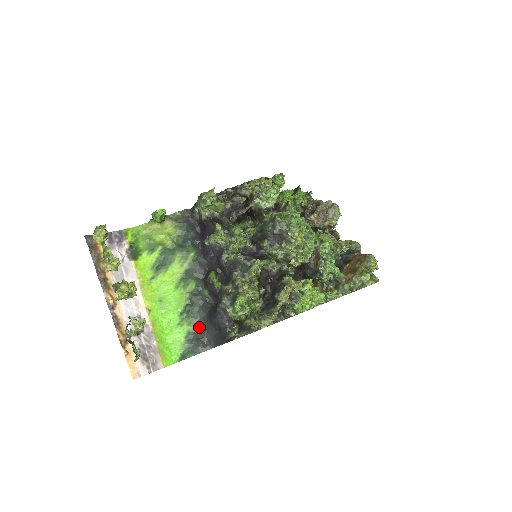
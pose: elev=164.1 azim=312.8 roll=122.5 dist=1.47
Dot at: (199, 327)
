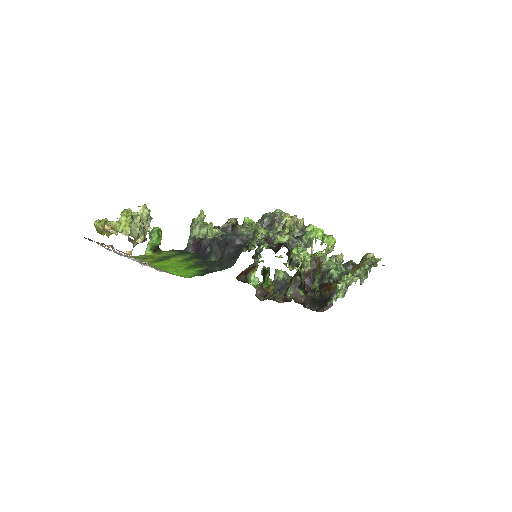
Dot at: (211, 266)
